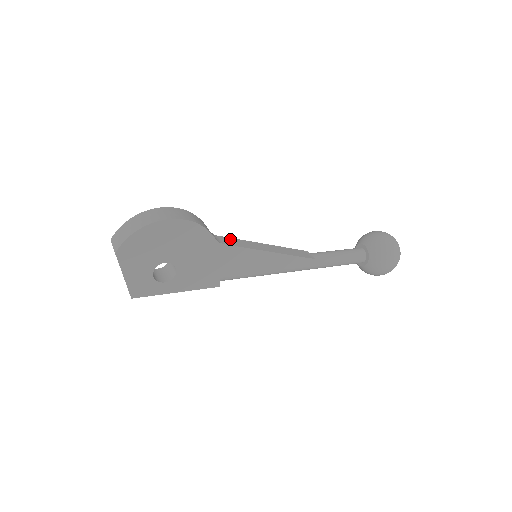
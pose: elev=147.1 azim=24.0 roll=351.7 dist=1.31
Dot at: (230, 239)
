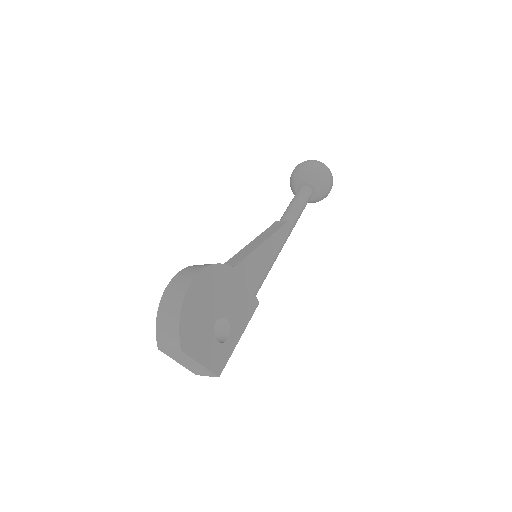
Dot at: (231, 260)
